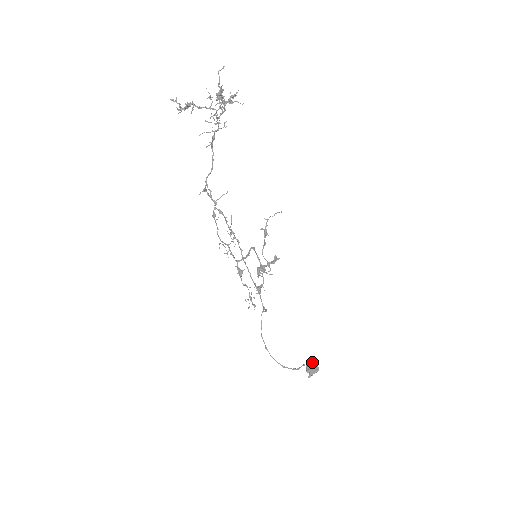
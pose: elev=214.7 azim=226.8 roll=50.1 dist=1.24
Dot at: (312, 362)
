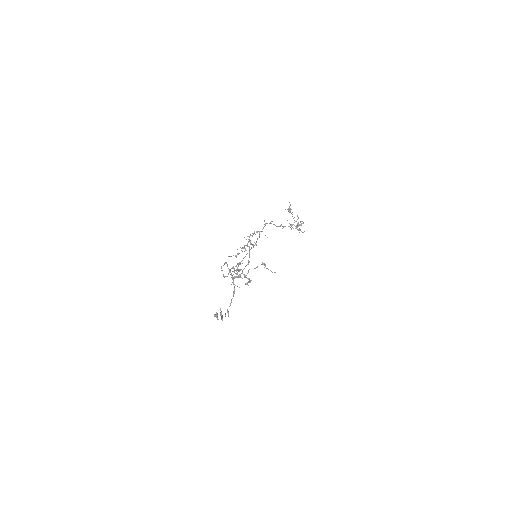
Dot at: occluded
